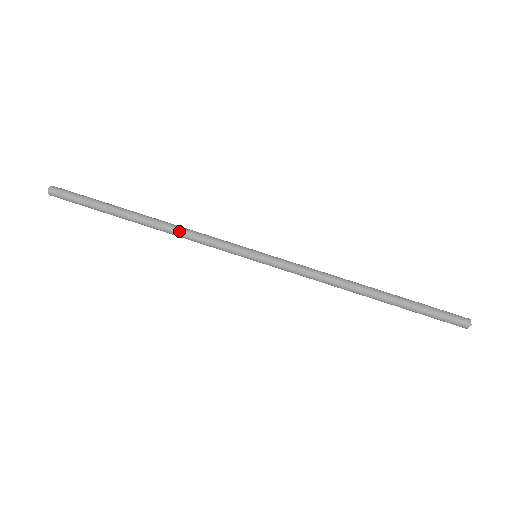
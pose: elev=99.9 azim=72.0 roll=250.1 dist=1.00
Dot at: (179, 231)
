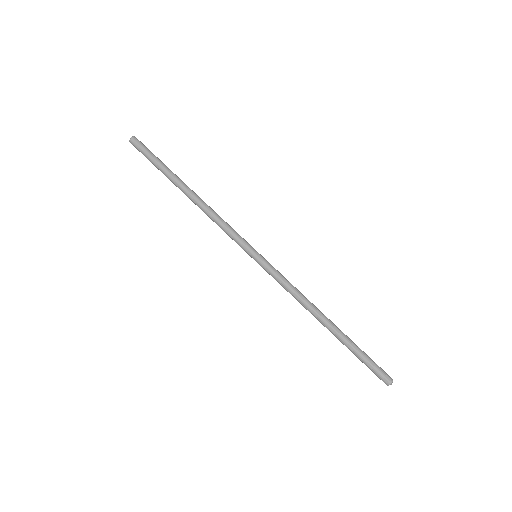
Dot at: (208, 212)
